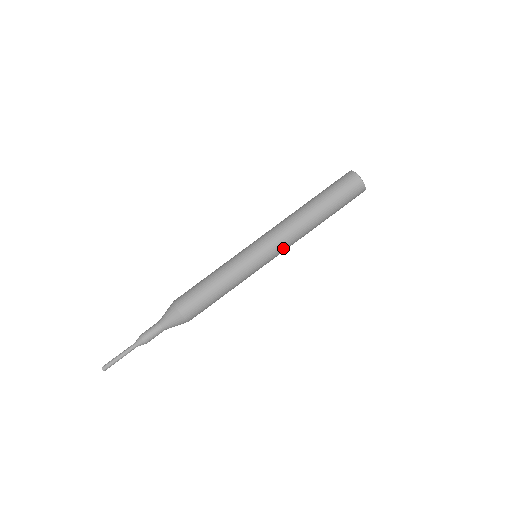
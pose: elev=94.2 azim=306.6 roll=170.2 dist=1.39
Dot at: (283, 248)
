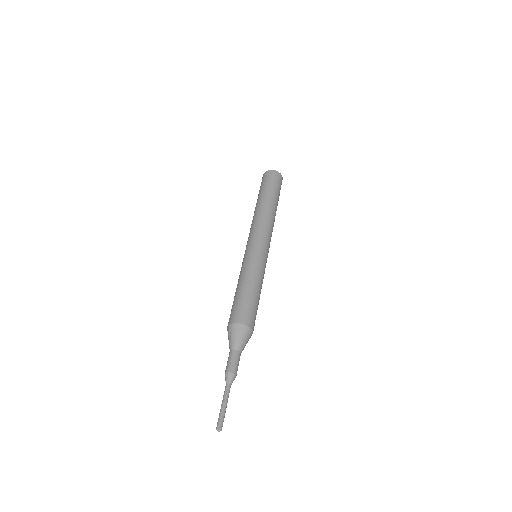
Dot at: (262, 231)
